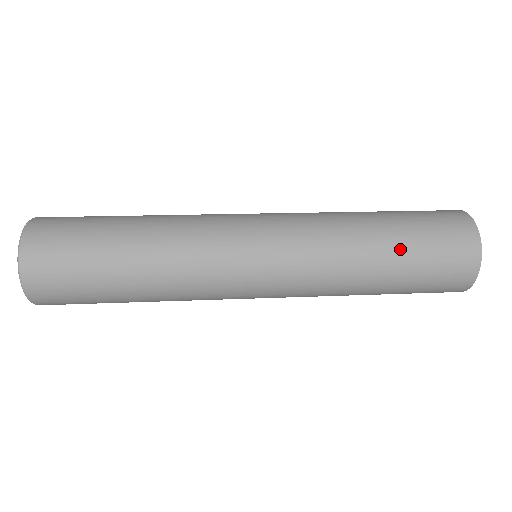
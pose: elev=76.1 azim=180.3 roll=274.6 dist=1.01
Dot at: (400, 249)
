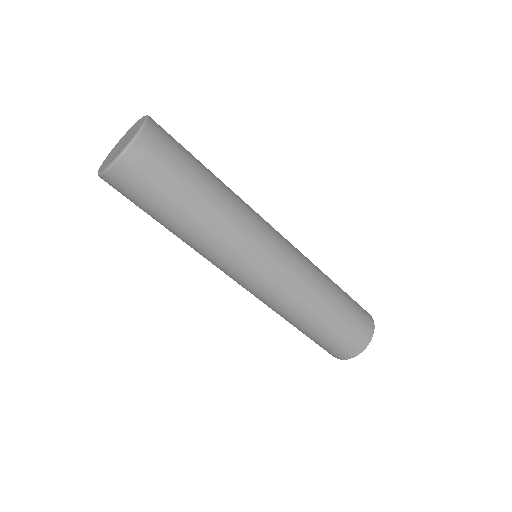
Dot at: (333, 320)
